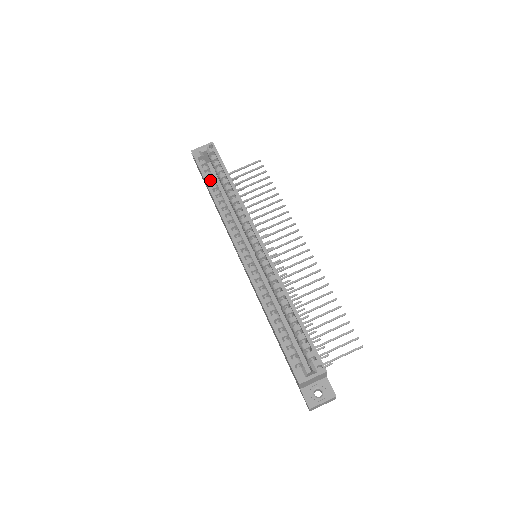
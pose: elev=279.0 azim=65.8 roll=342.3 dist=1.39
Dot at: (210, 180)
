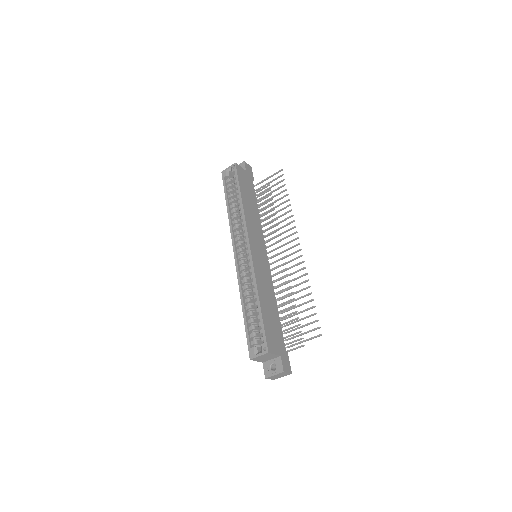
Dot at: (229, 196)
